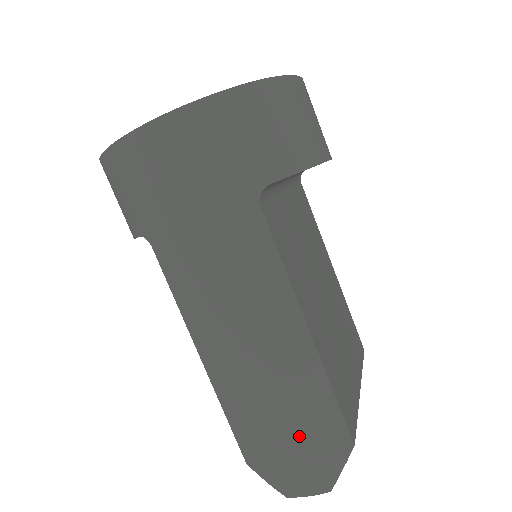
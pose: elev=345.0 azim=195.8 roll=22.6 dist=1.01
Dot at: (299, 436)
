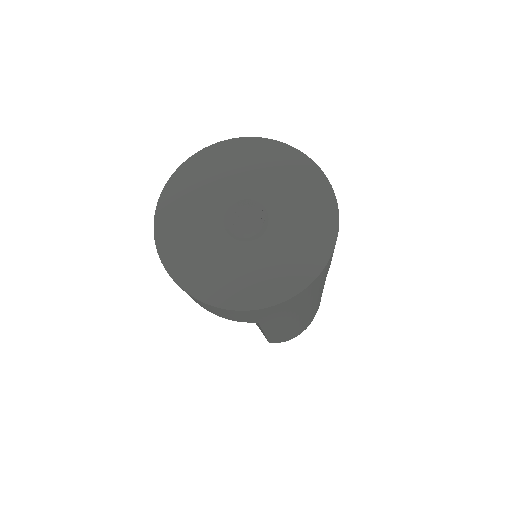
Dot at: occluded
